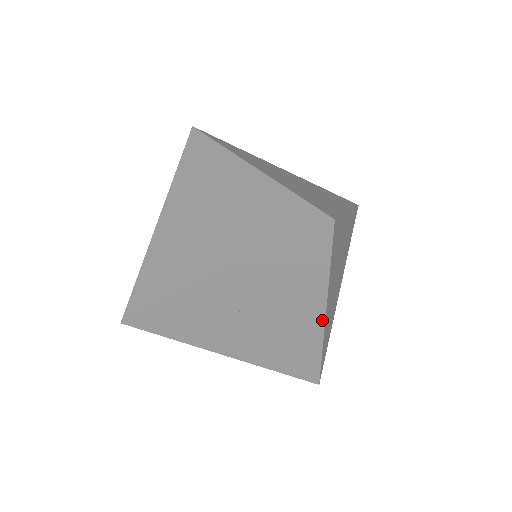
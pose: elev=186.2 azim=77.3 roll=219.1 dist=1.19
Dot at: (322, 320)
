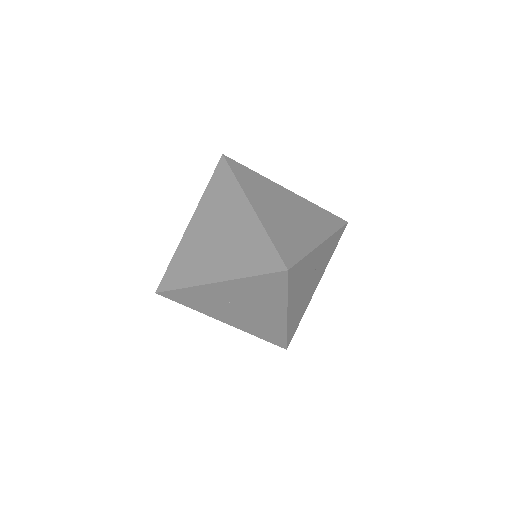
Dot at: (285, 317)
